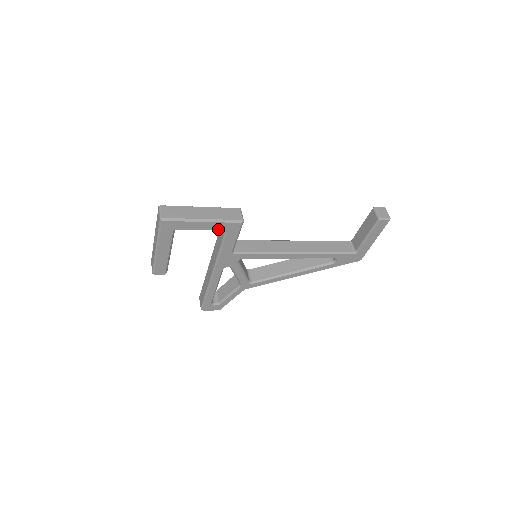
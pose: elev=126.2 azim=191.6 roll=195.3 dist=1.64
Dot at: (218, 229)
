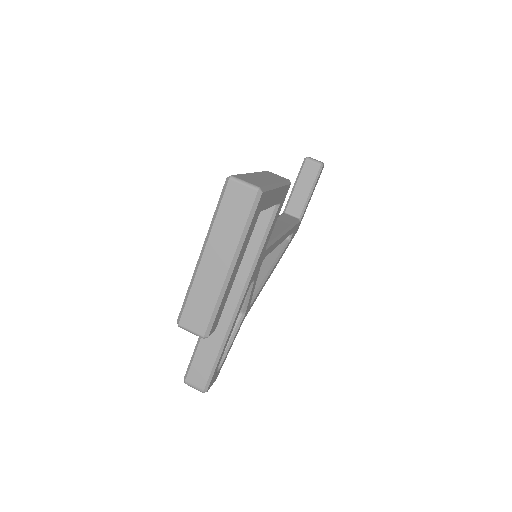
Dot at: (278, 201)
